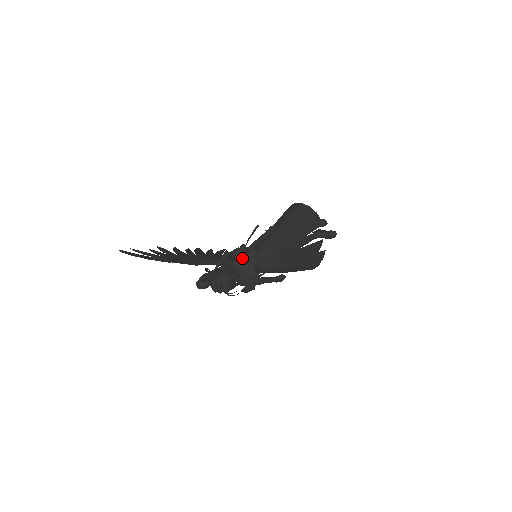
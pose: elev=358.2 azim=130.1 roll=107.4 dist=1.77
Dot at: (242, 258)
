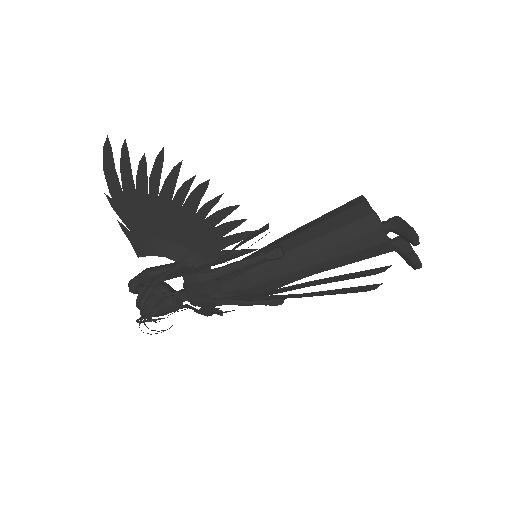
Dot at: (193, 288)
